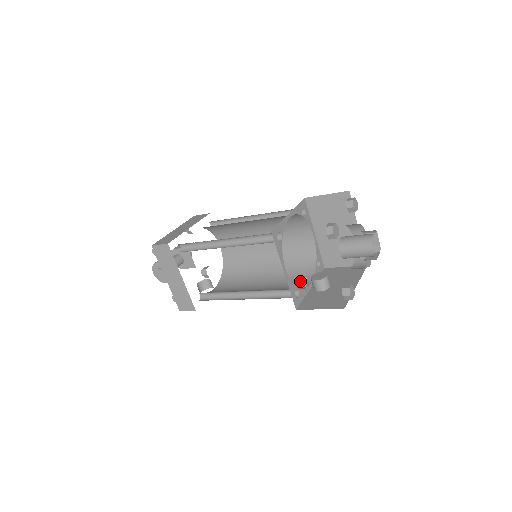
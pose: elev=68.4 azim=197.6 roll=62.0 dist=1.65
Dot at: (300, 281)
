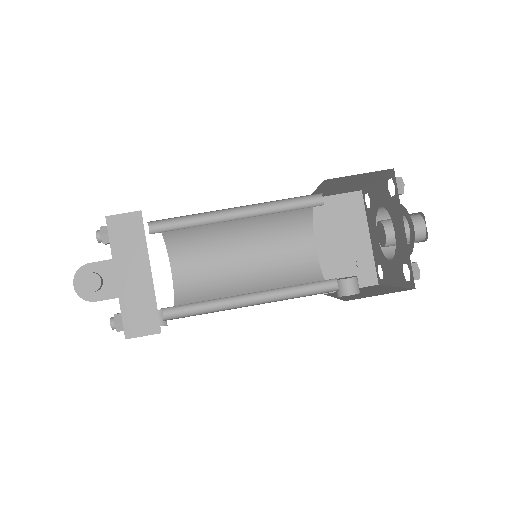
Dot at: occluded
